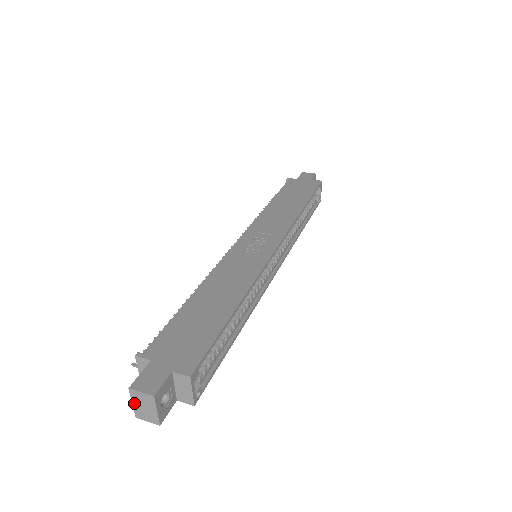
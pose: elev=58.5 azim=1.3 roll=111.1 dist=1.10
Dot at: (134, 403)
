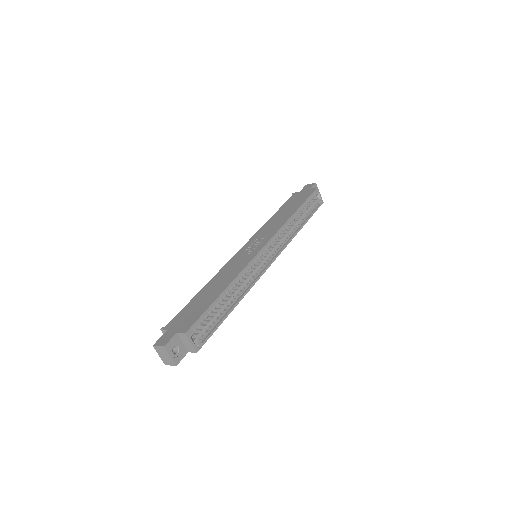
Dot at: (159, 355)
